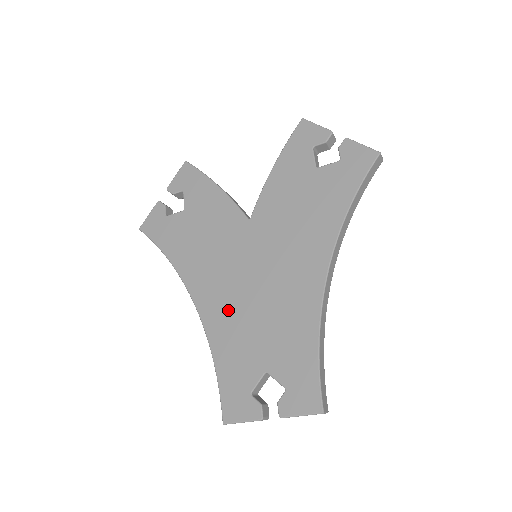
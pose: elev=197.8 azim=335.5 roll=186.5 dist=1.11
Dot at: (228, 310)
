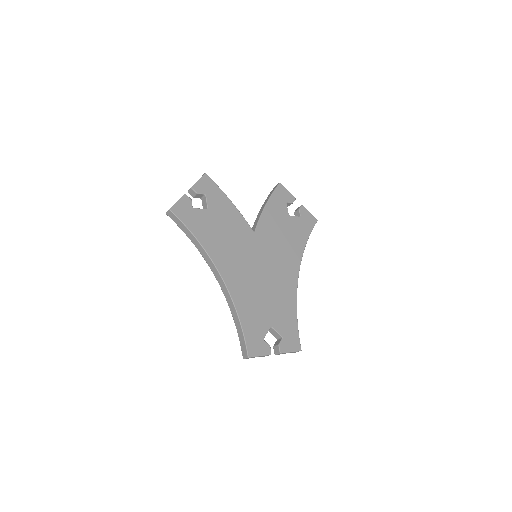
Dot at: (246, 286)
